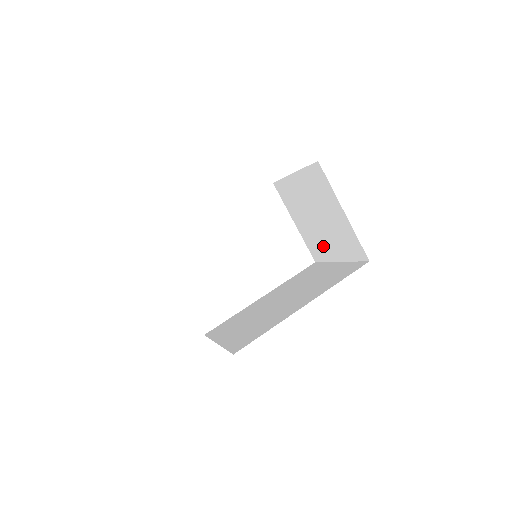
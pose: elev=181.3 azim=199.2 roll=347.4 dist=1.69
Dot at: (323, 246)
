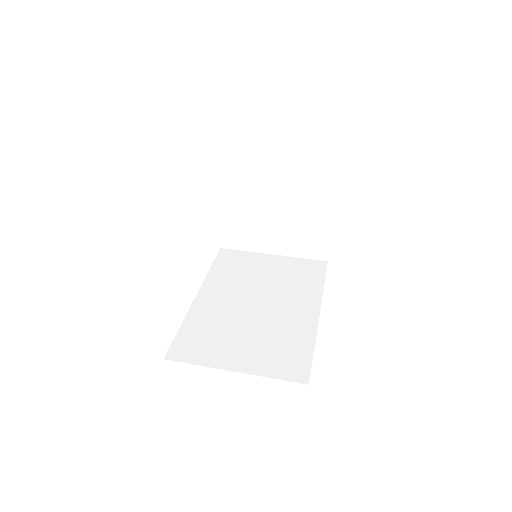
Dot at: (257, 236)
